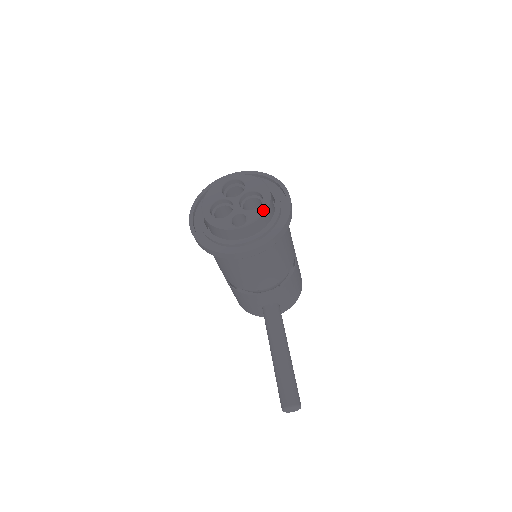
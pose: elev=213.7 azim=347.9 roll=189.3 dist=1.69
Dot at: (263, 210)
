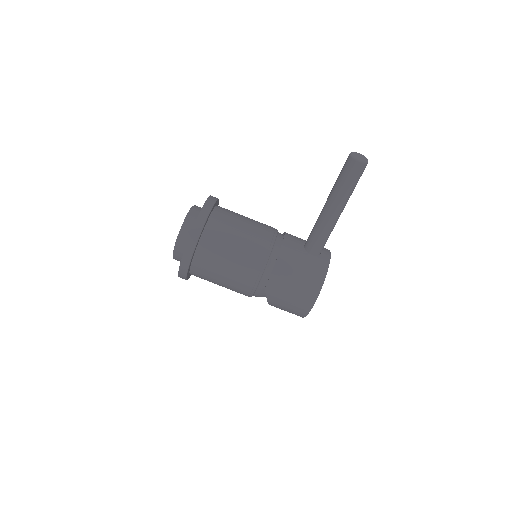
Dot at: occluded
